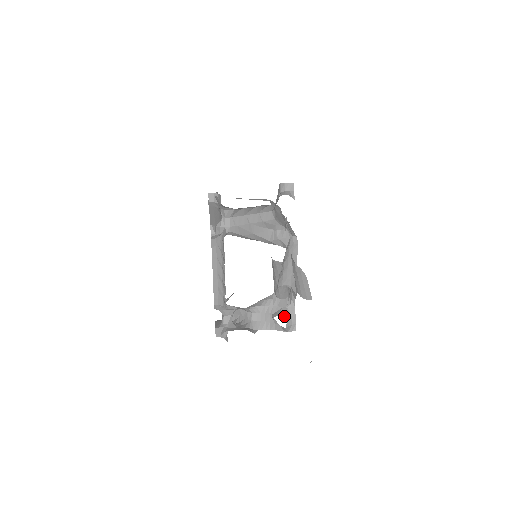
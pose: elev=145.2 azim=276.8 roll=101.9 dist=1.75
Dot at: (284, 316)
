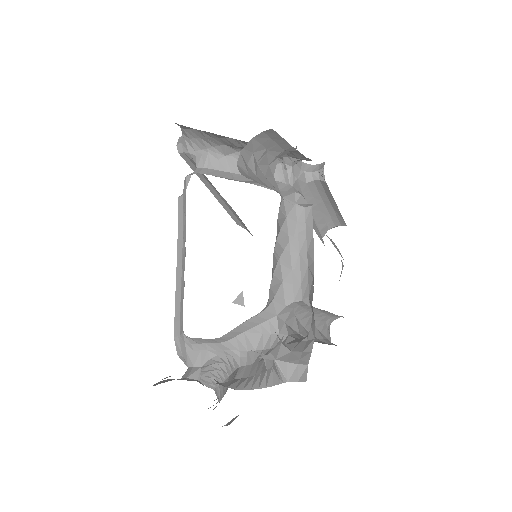
Dot at: (277, 335)
